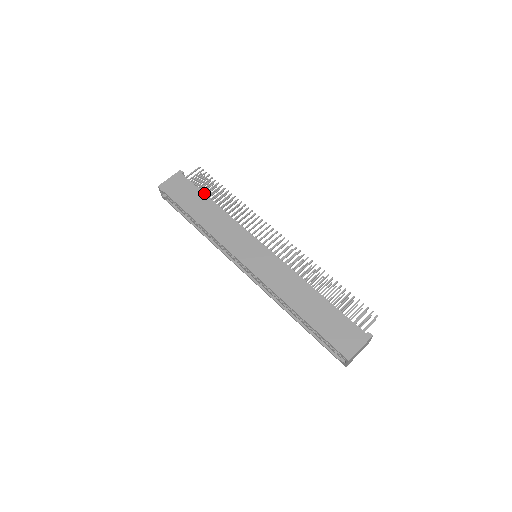
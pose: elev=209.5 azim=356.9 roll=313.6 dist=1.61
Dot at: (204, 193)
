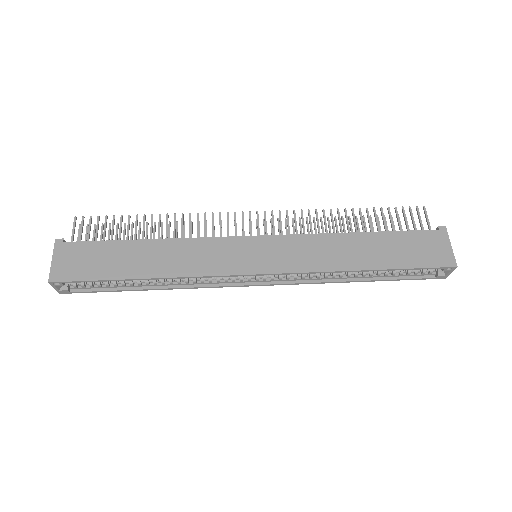
Dot at: (121, 240)
